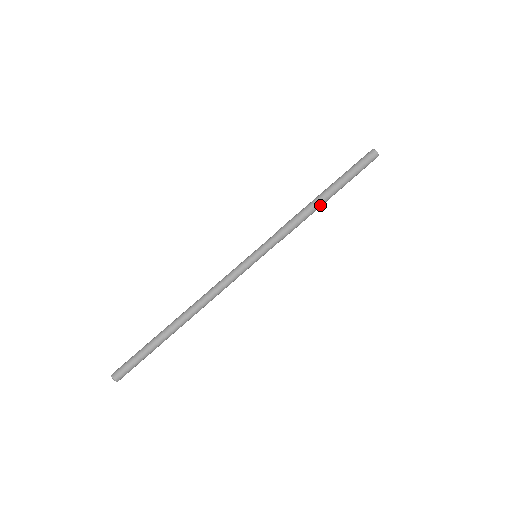
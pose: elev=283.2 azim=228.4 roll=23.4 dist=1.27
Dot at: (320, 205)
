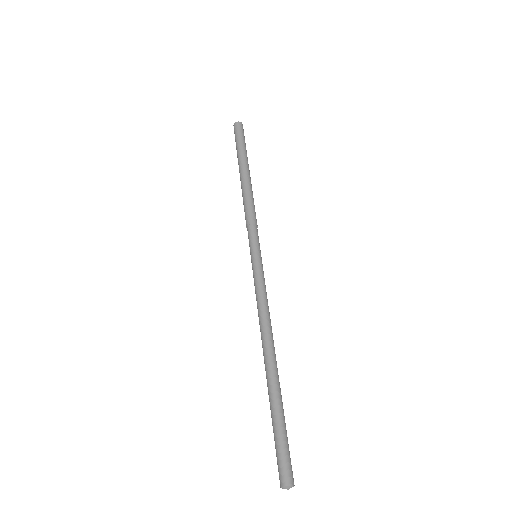
Dot at: (250, 182)
